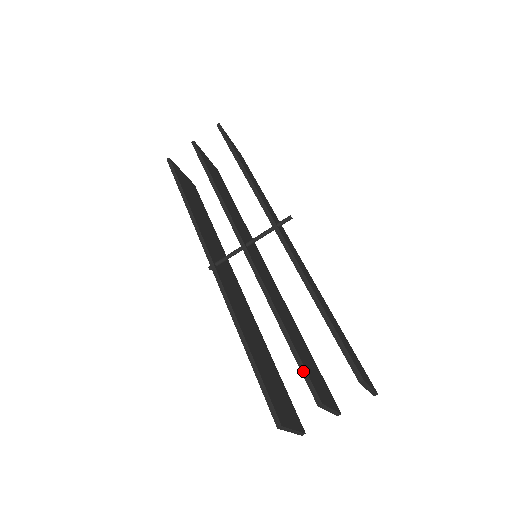
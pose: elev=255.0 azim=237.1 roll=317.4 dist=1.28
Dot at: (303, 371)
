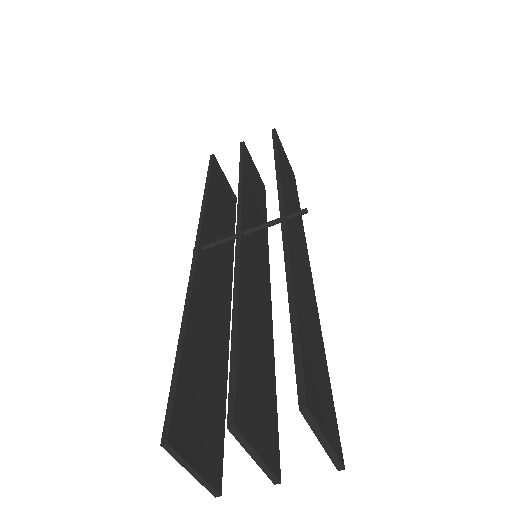
Dot at: (232, 376)
